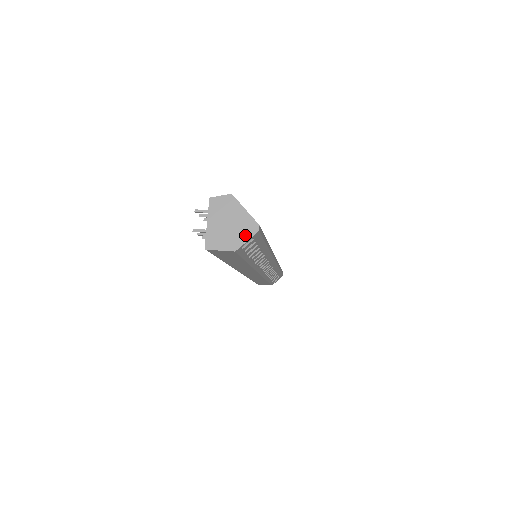
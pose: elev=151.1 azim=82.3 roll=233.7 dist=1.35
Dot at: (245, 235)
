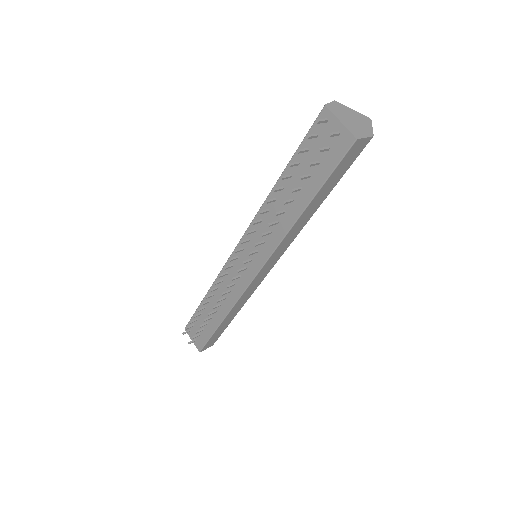
Dot at: (368, 124)
